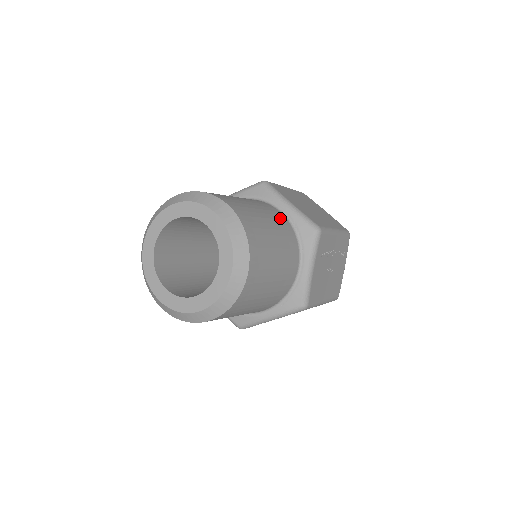
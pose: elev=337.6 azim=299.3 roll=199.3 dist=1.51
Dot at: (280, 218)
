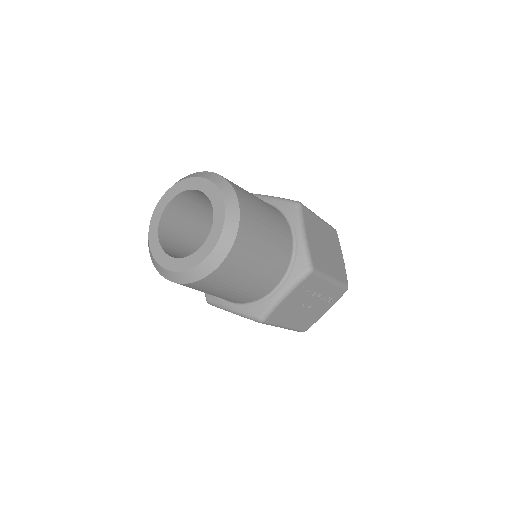
Dot at: (286, 240)
